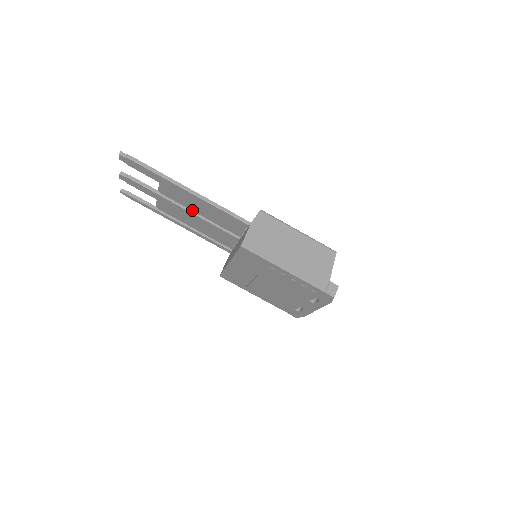
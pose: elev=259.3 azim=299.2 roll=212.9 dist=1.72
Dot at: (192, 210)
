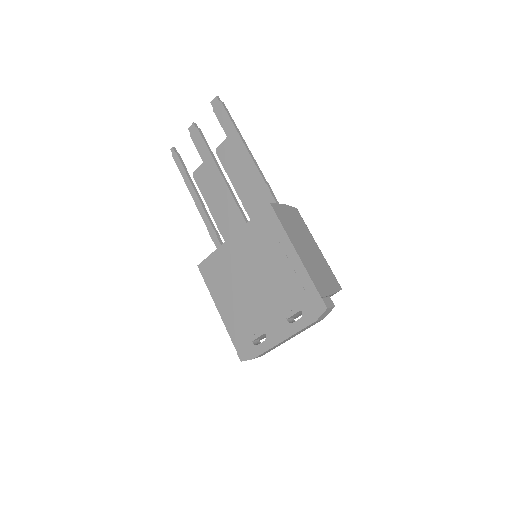
Dot at: (231, 181)
